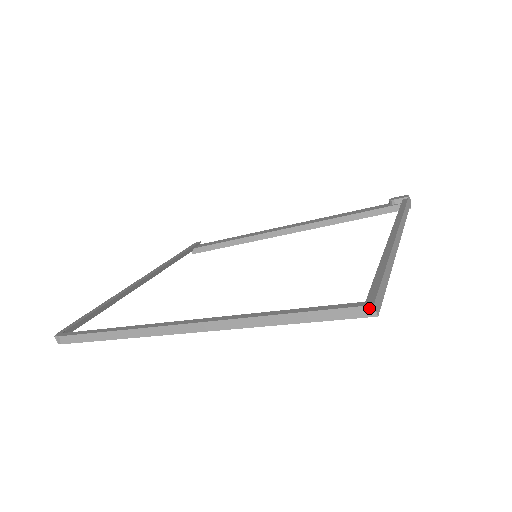
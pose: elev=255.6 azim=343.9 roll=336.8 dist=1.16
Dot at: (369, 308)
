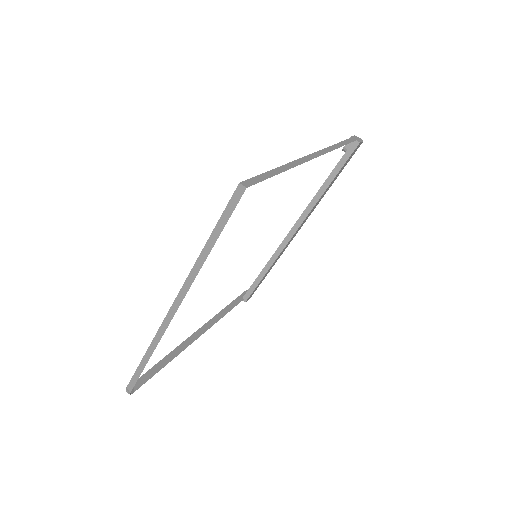
Dot at: (239, 188)
